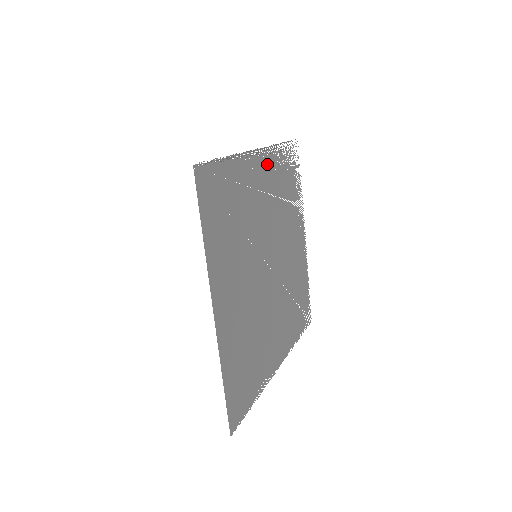
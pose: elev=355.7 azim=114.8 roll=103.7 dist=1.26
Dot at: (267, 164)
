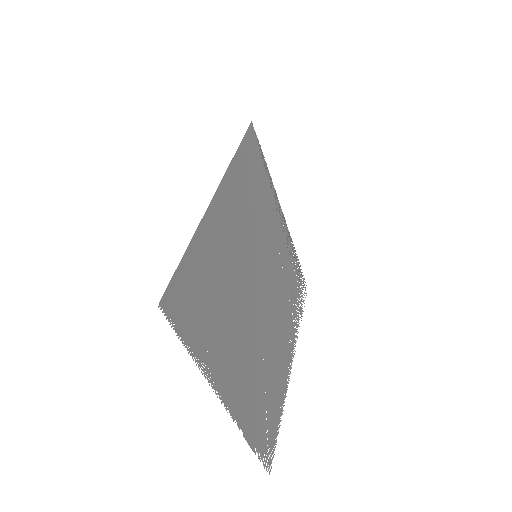
Dot at: (285, 237)
